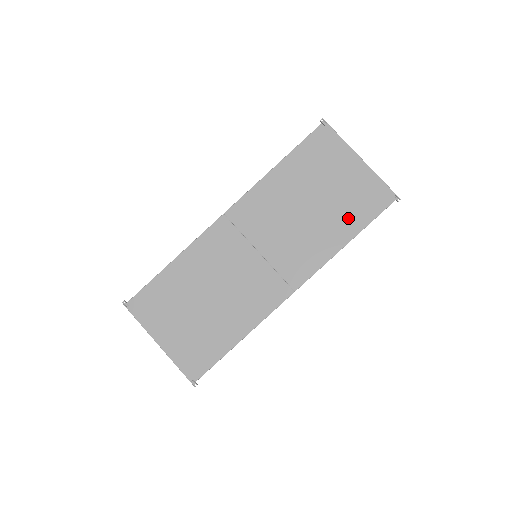
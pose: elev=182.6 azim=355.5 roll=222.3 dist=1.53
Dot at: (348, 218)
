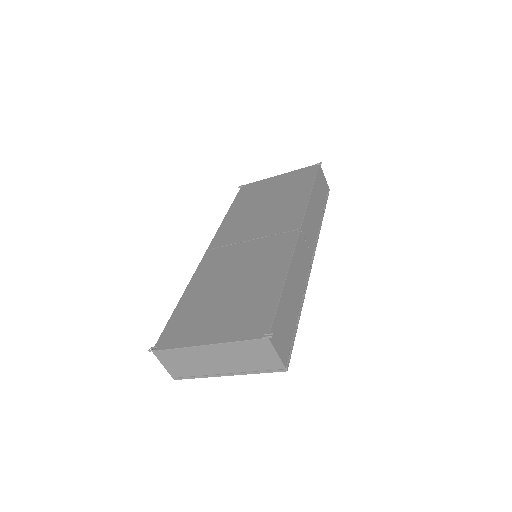
Dot at: (298, 188)
